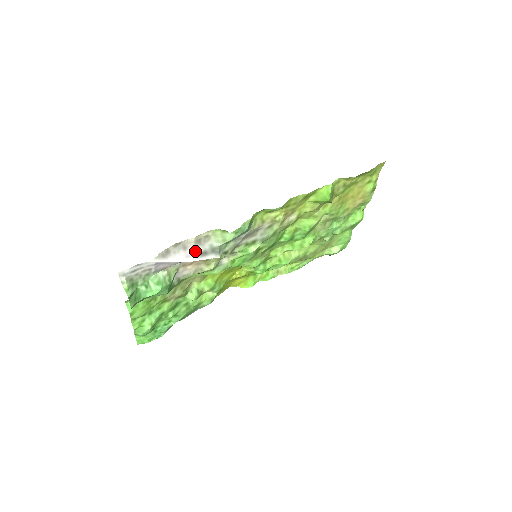
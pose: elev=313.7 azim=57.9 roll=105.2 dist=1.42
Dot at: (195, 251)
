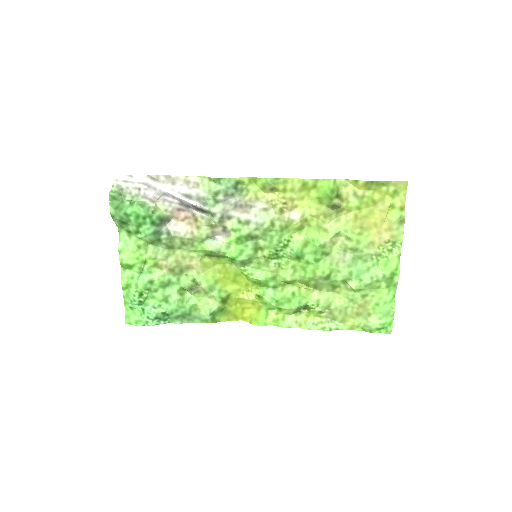
Dot at: (181, 190)
